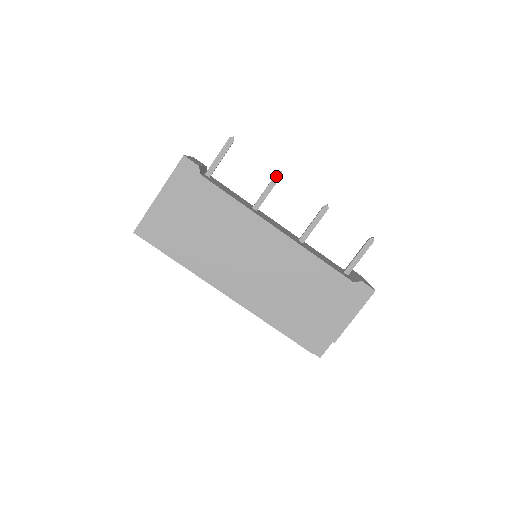
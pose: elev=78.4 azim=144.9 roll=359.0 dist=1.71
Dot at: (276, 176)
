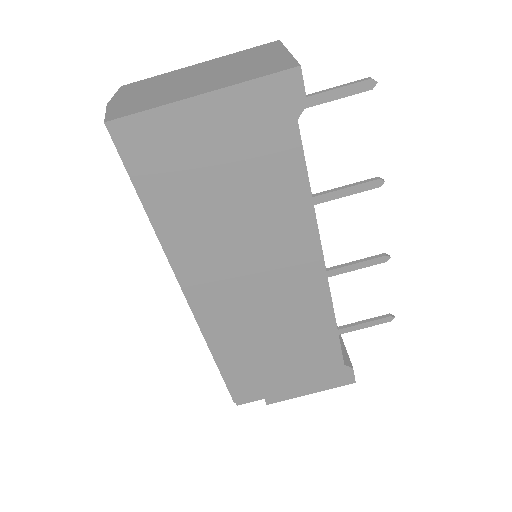
Dot at: (373, 182)
